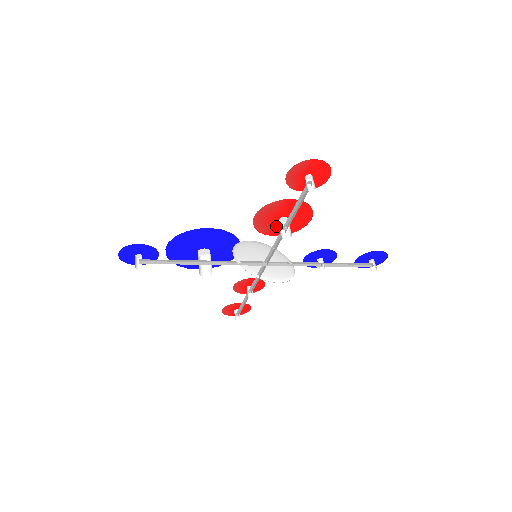
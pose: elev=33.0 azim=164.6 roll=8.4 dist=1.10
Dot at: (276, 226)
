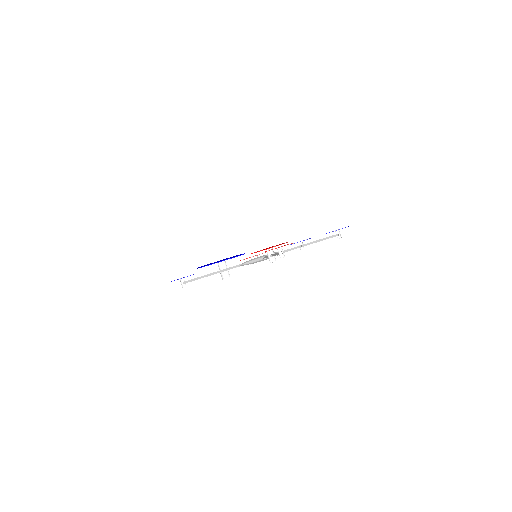
Dot at: occluded
